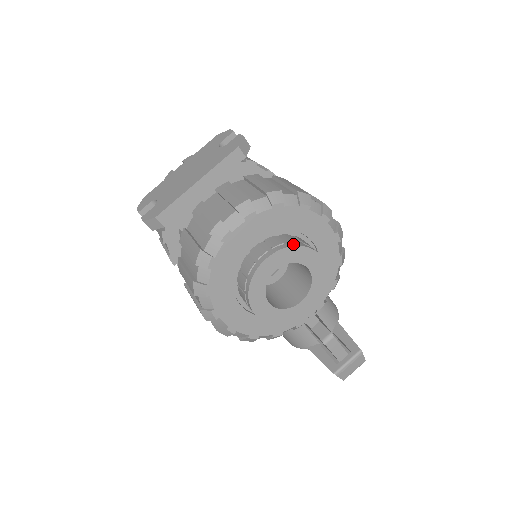
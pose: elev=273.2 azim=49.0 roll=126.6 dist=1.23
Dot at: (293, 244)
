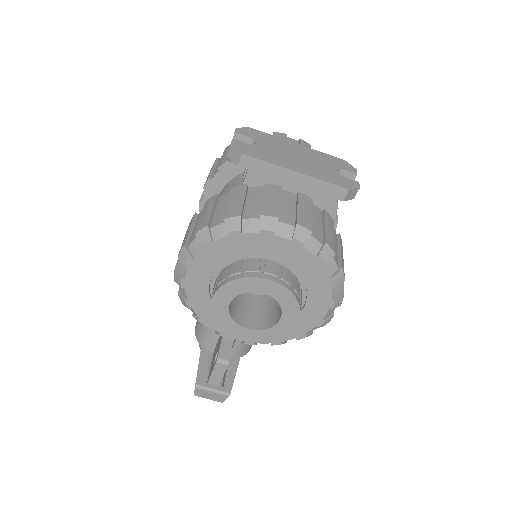
Dot at: (295, 294)
